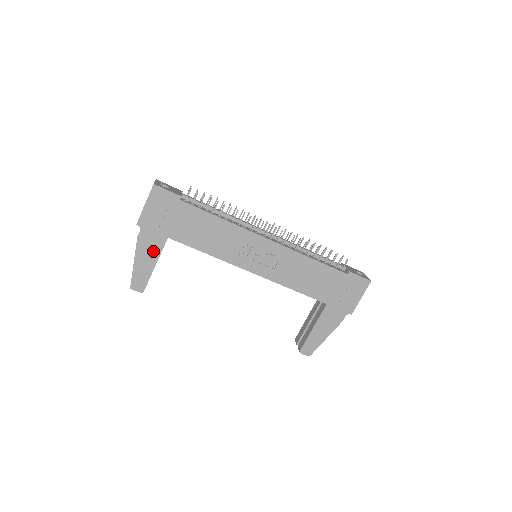
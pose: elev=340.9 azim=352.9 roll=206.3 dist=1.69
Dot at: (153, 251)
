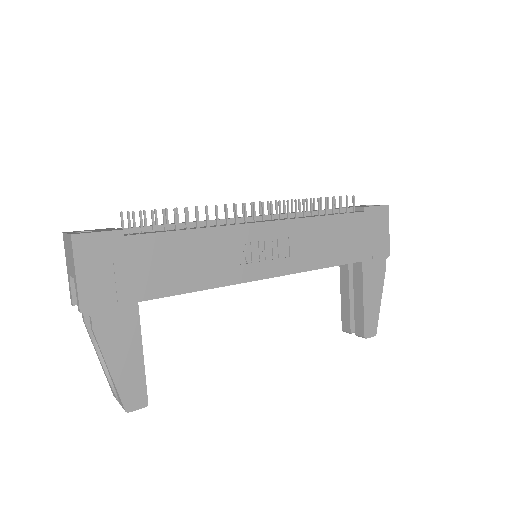
Dot at: (128, 336)
